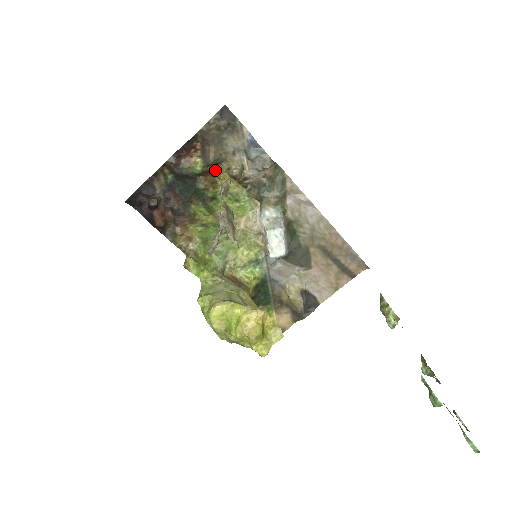
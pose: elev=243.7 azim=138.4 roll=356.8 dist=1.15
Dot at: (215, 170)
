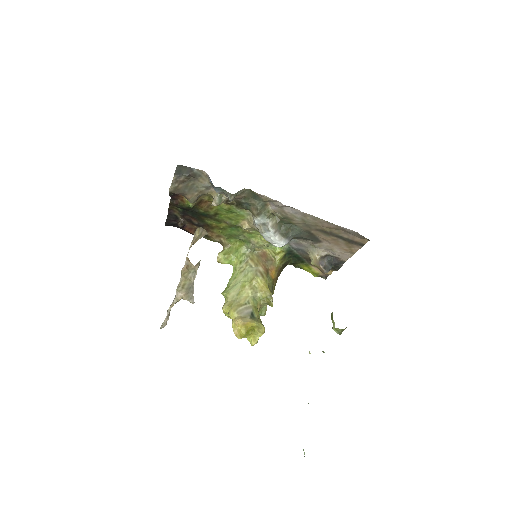
Dot at: (205, 198)
